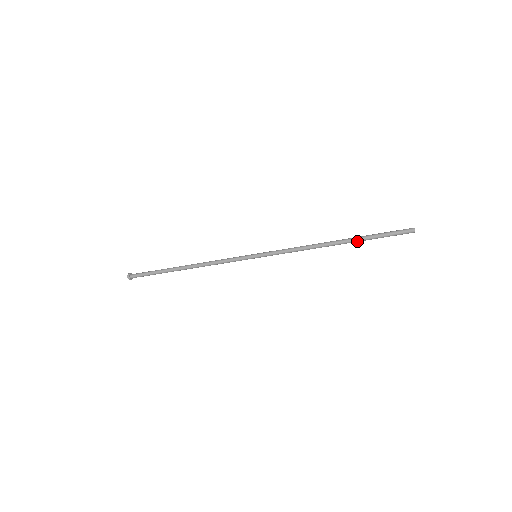
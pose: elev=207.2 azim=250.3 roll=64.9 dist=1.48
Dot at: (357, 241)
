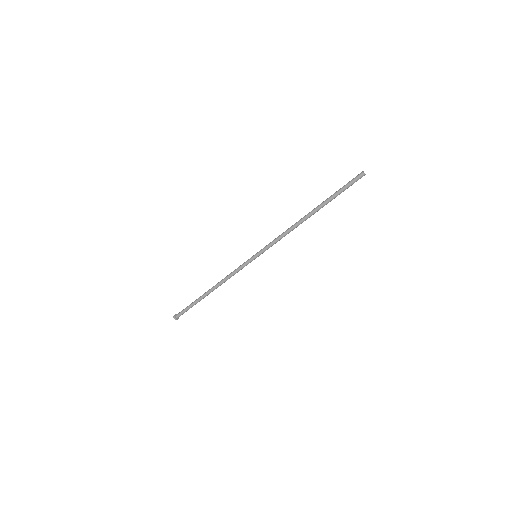
Dot at: (324, 205)
